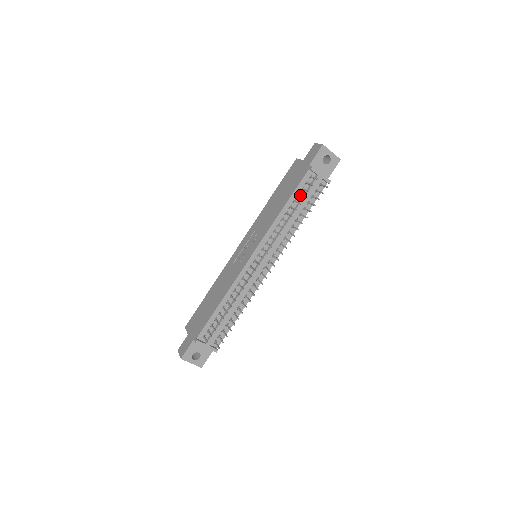
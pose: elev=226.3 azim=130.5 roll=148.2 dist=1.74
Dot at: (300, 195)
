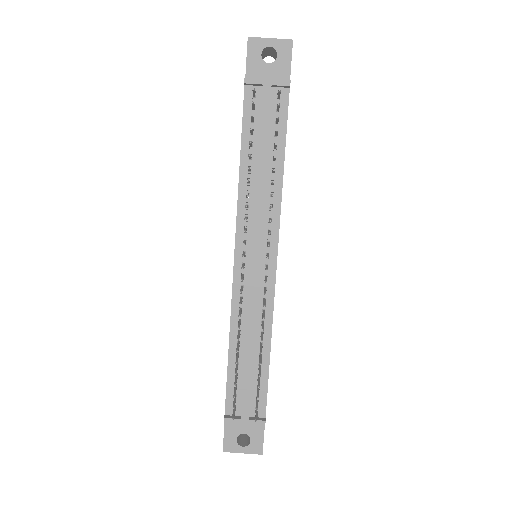
Dot at: occluded
